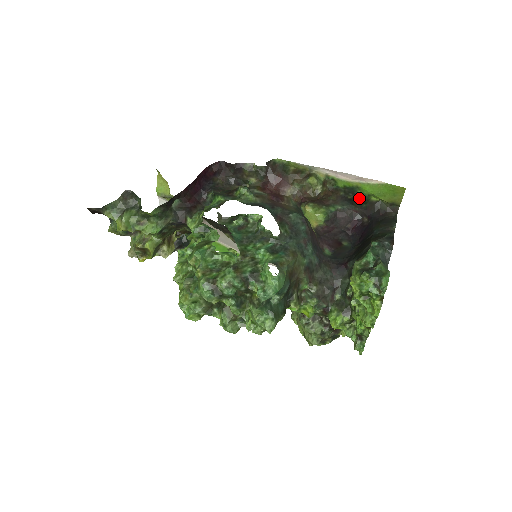
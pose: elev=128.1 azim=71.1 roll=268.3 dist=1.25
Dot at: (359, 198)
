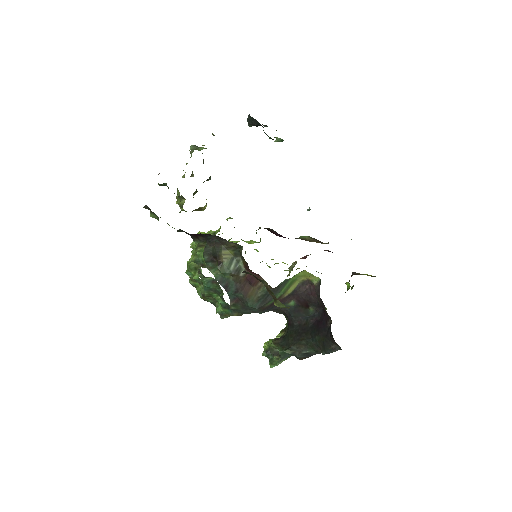
Dot at: occluded
